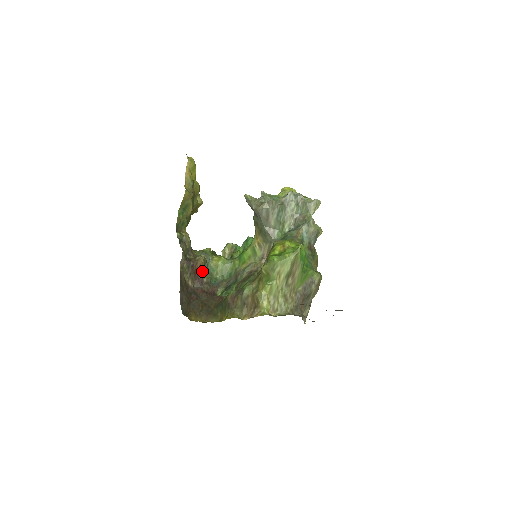
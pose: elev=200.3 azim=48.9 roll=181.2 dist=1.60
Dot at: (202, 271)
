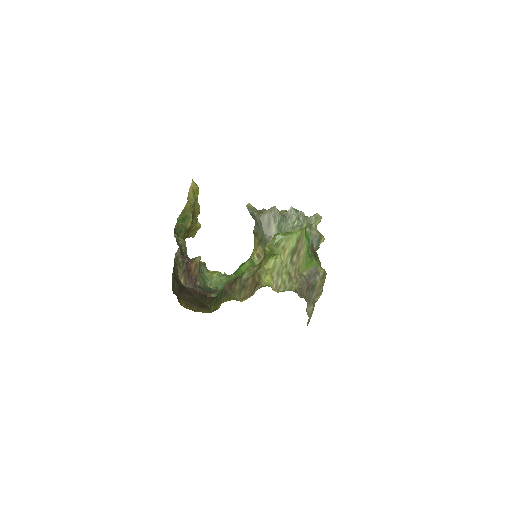
Dot at: (196, 274)
